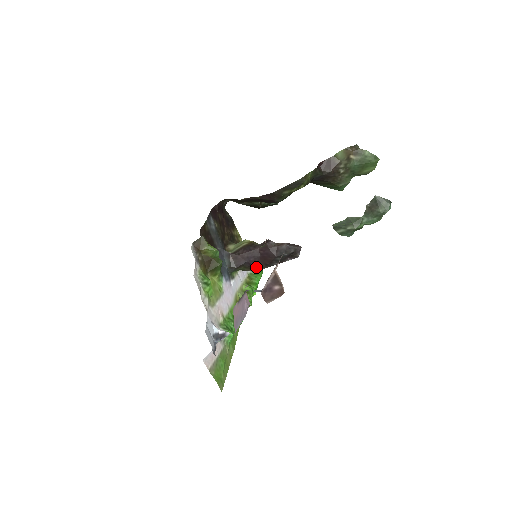
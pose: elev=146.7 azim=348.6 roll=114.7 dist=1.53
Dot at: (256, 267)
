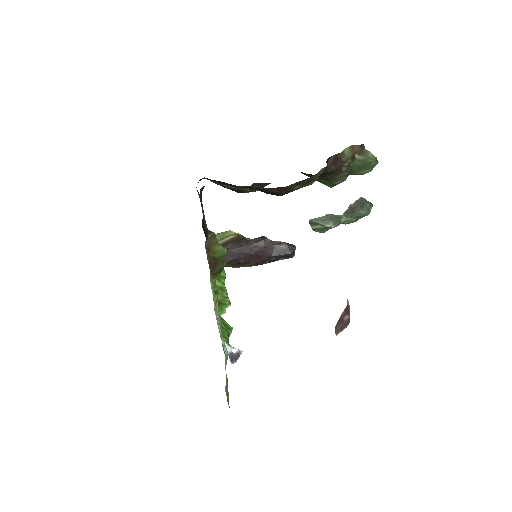
Dot at: (243, 264)
